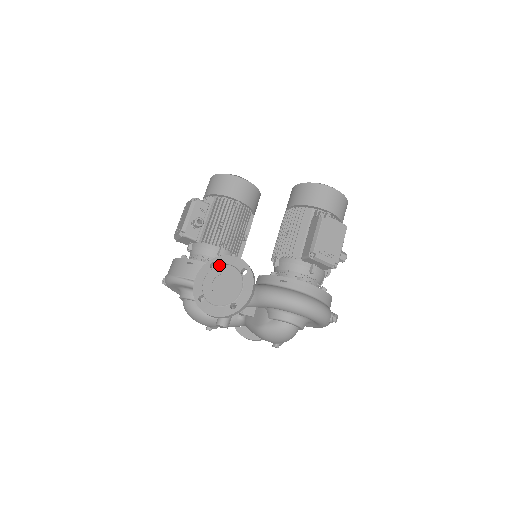
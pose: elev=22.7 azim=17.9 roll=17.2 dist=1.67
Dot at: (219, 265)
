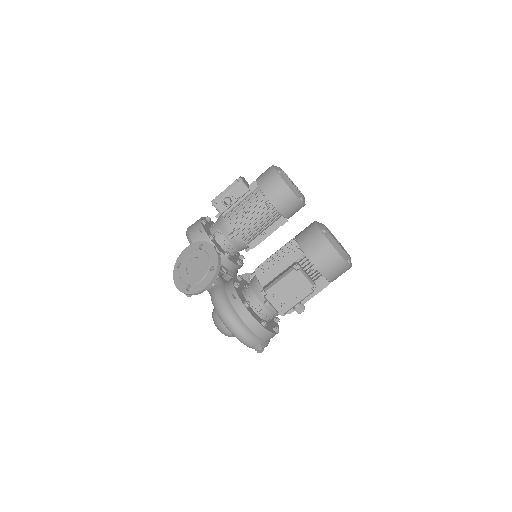
Dot at: (203, 250)
